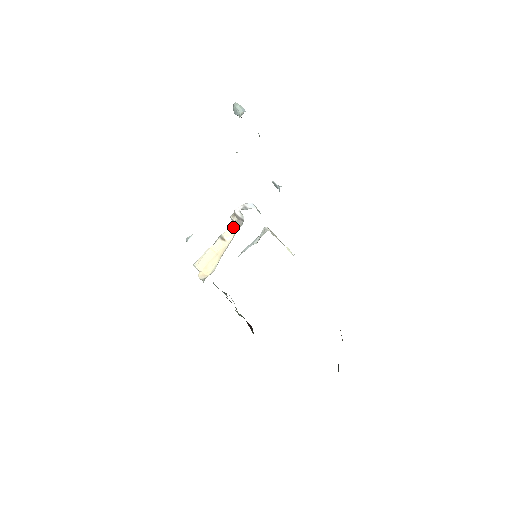
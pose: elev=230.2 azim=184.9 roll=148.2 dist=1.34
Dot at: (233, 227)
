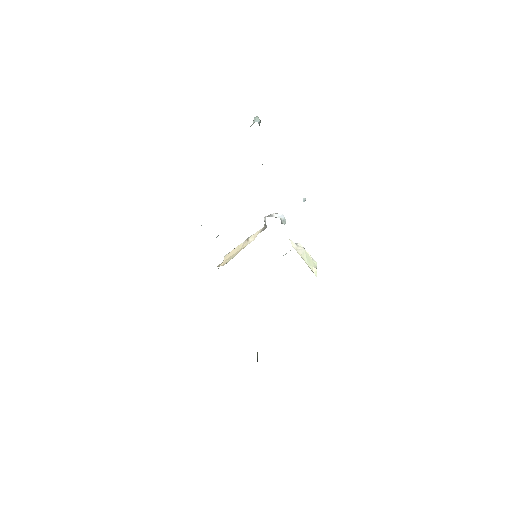
Dot at: (259, 231)
